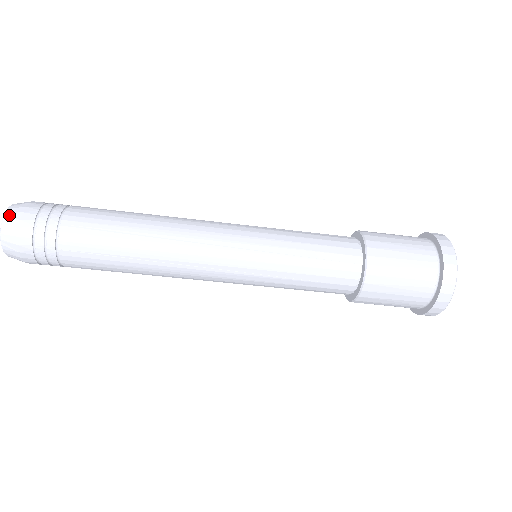
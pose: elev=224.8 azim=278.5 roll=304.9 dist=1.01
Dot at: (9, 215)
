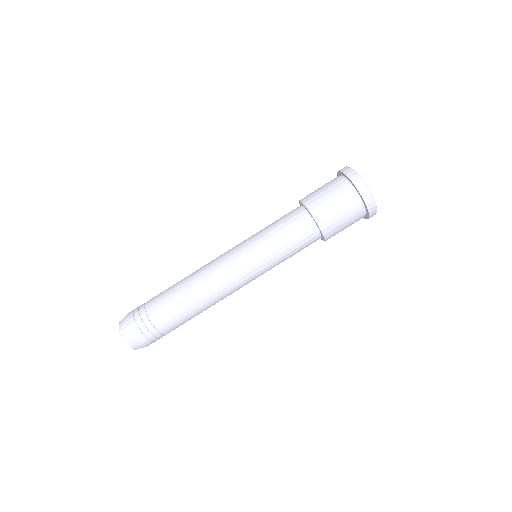
Dot at: (123, 331)
